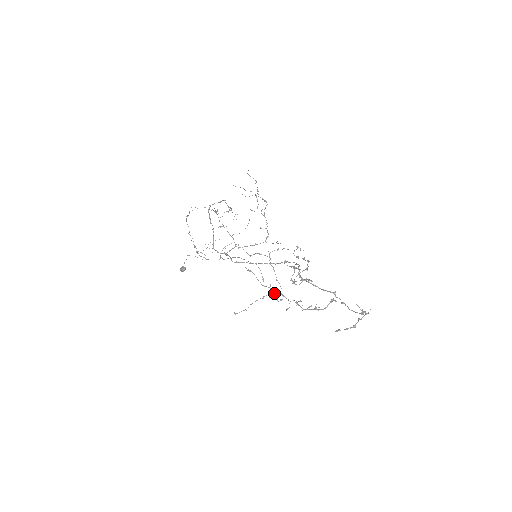
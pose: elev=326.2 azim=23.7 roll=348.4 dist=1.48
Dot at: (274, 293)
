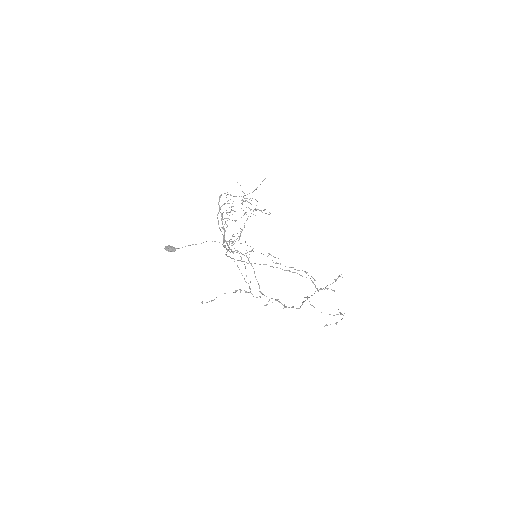
Dot at: (250, 289)
